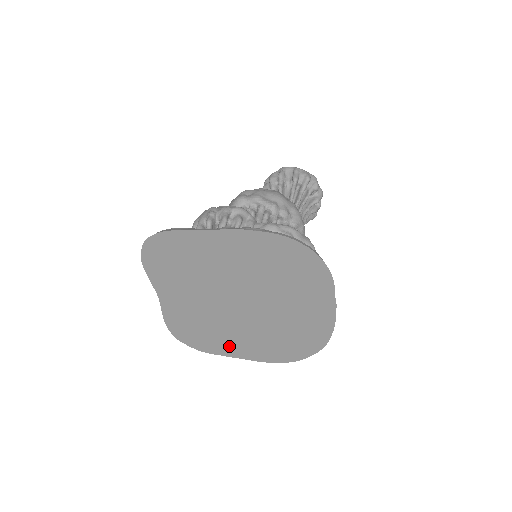
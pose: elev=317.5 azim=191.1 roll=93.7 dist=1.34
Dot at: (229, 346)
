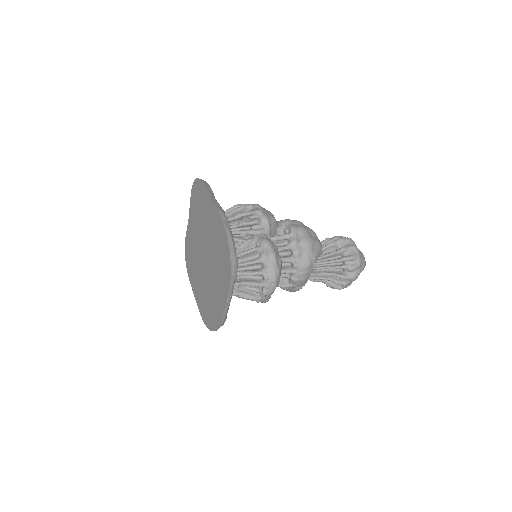
Dot at: (195, 283)
